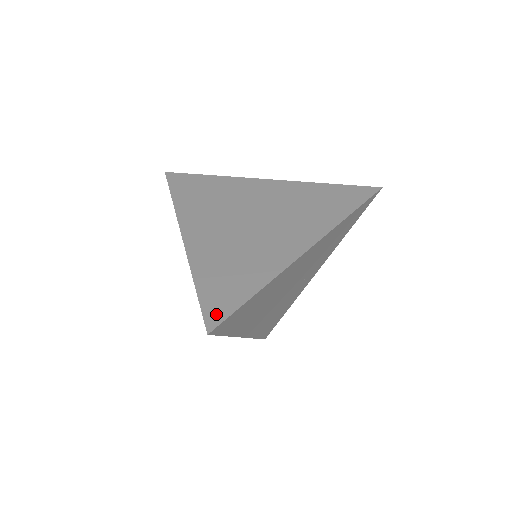
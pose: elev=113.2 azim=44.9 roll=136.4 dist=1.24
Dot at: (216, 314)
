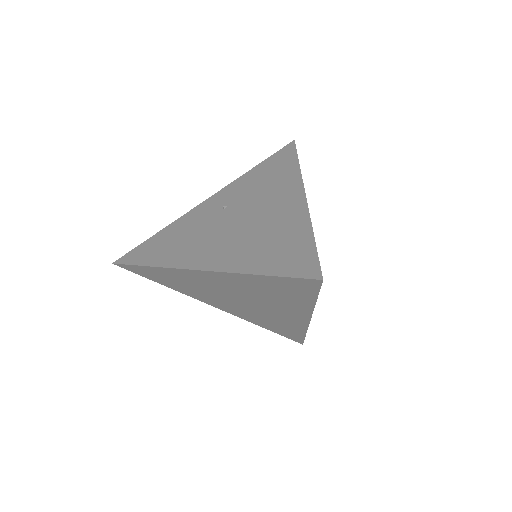
Dot at: (296, 340)
